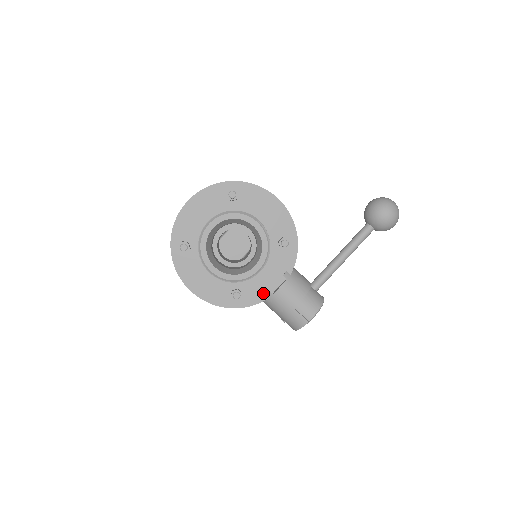
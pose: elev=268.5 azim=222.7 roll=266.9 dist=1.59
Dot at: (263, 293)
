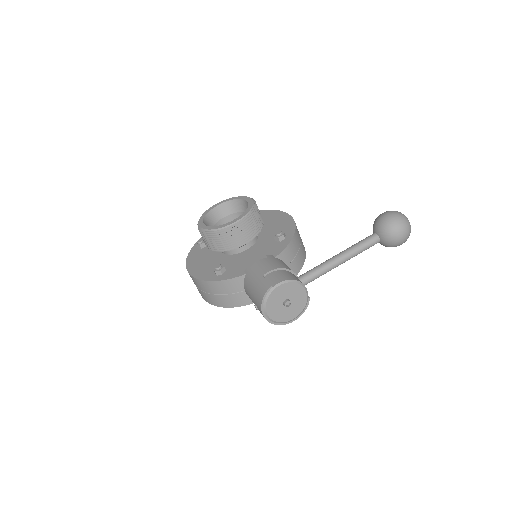
Dot at: (243, 270)
